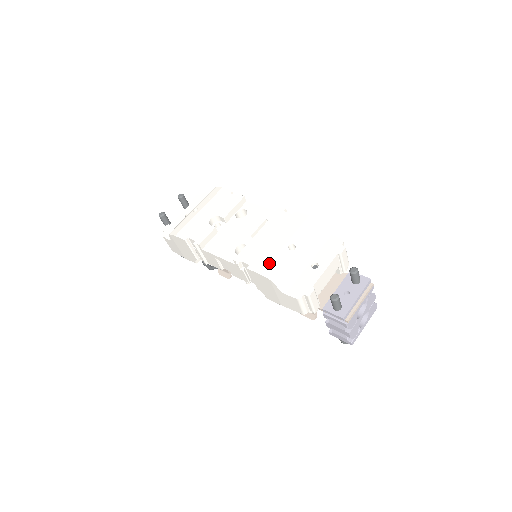
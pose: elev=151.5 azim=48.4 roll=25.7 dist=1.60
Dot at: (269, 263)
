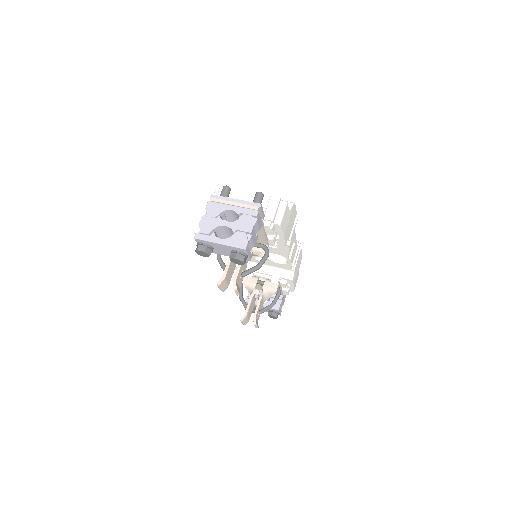
Dot at: occluded
